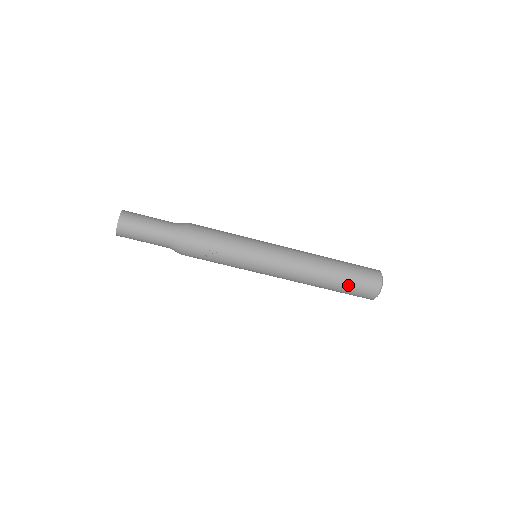
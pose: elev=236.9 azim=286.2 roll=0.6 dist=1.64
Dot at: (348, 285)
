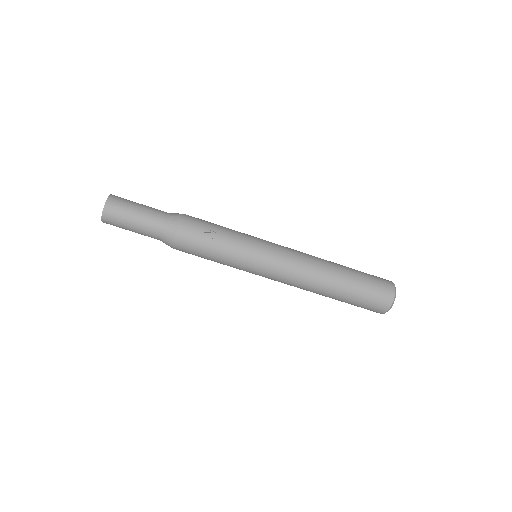
Dot at: (361, 282)
